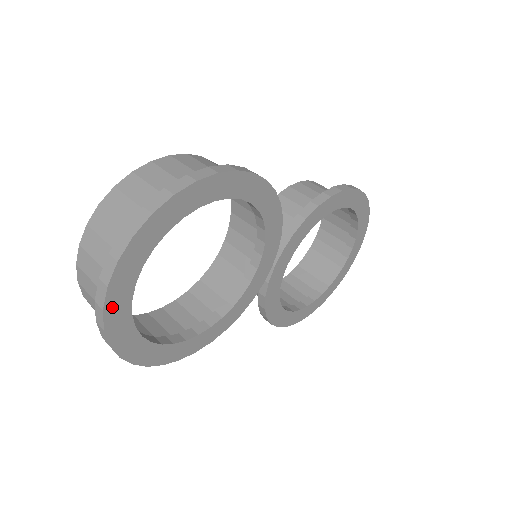
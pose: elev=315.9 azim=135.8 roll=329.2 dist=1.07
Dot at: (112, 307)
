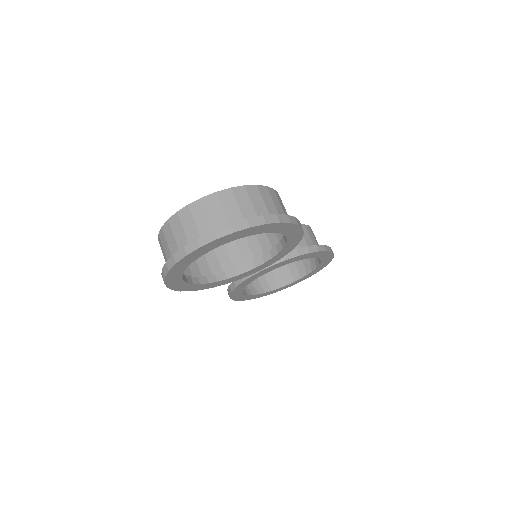
Dot at: (191, 255)
